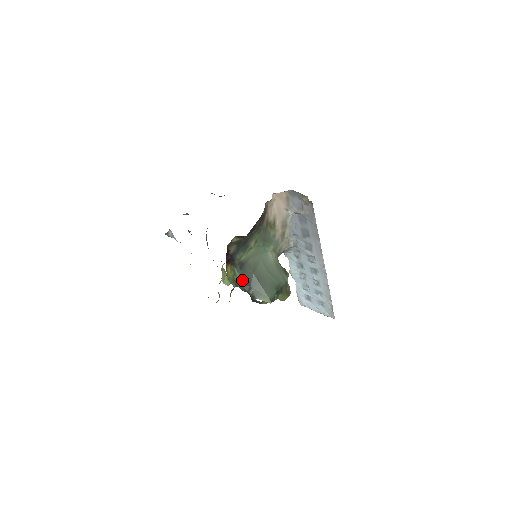
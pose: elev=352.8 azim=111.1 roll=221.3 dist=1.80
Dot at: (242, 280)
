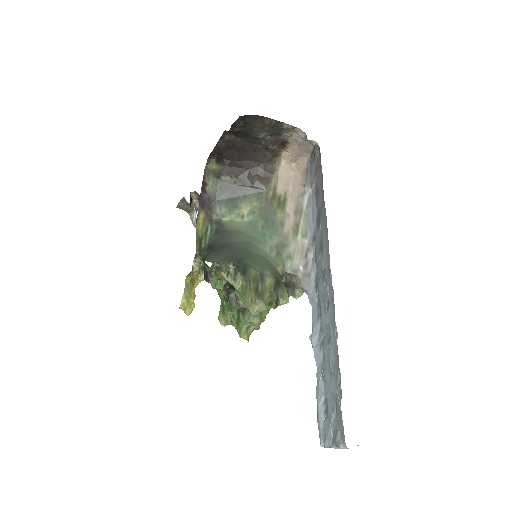
Dot at: (209, 244)
